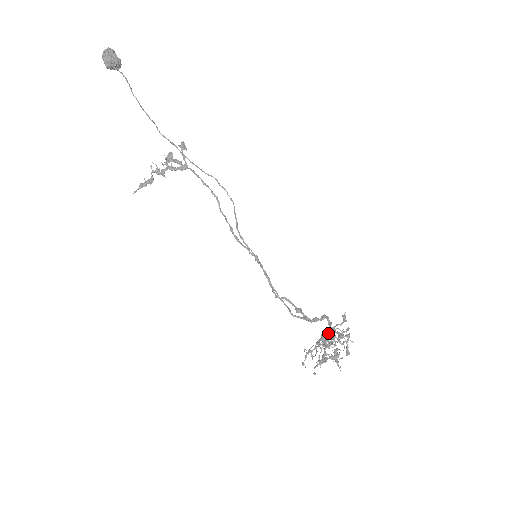
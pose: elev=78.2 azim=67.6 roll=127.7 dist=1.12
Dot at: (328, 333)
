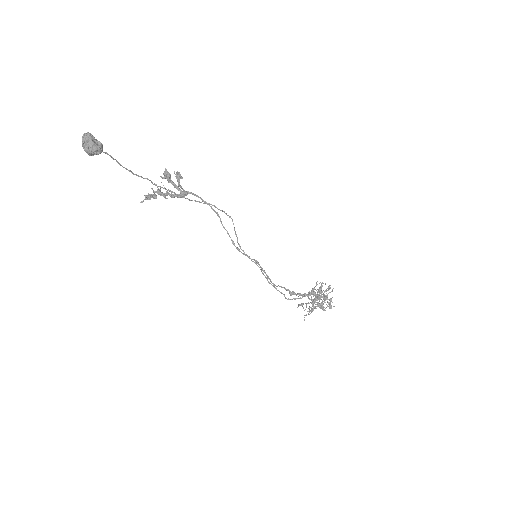
Dot at: (316, 298)
